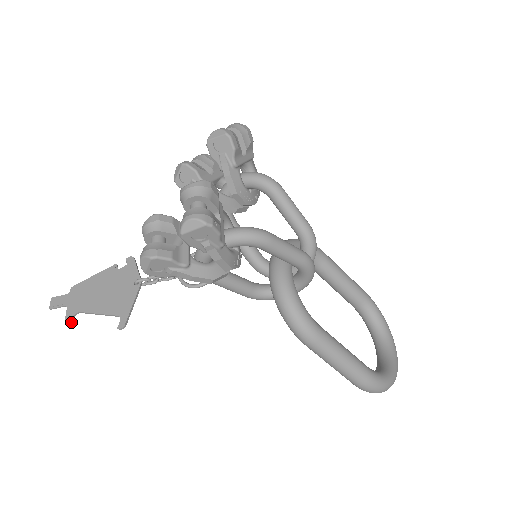
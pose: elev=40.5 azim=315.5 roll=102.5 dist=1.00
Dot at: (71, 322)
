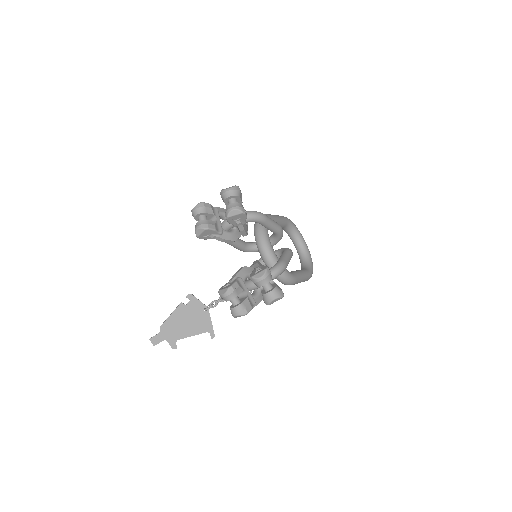
Dot at: occluded
